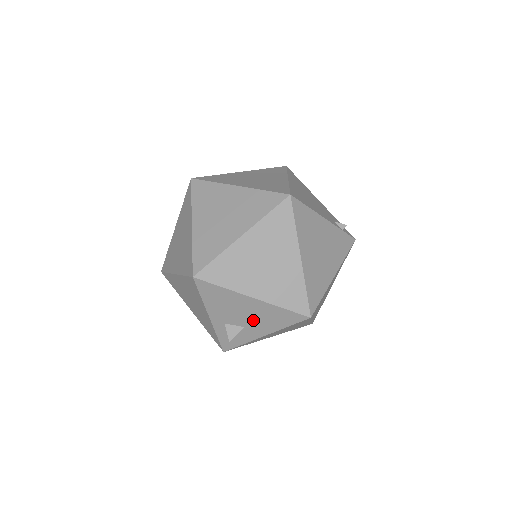
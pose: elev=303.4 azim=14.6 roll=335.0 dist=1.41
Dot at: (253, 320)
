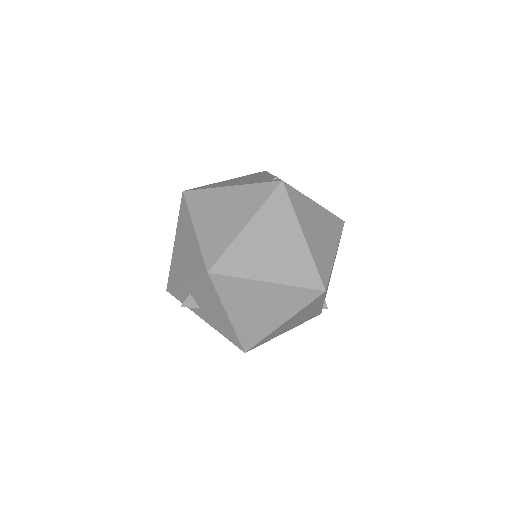
Dot at: (210, 314)
